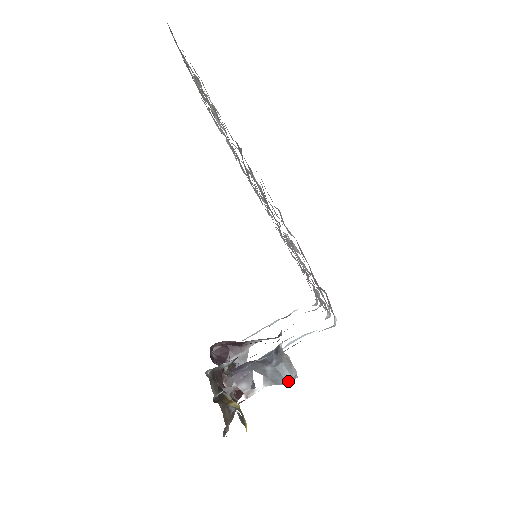
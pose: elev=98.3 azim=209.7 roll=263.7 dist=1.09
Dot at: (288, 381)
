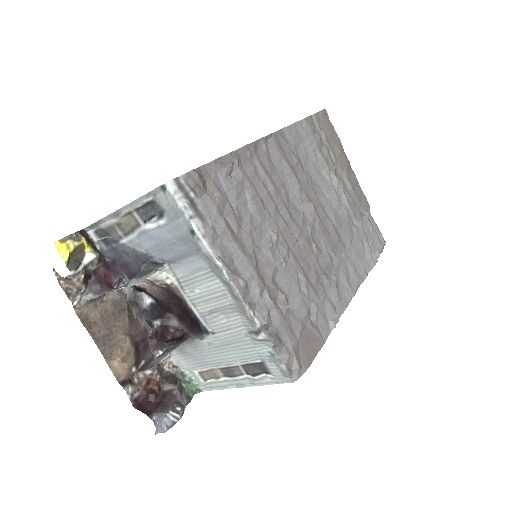
Dot at: (130, 283)
